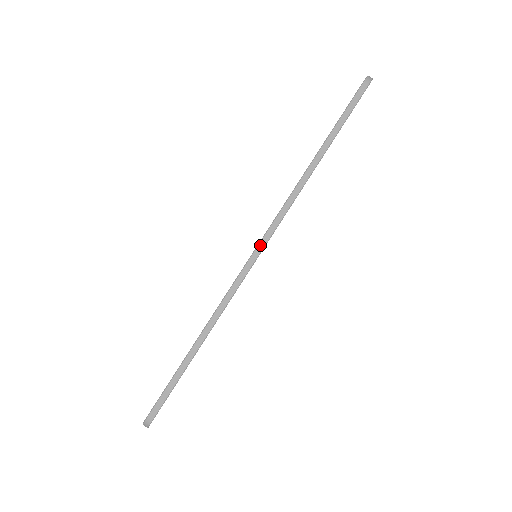
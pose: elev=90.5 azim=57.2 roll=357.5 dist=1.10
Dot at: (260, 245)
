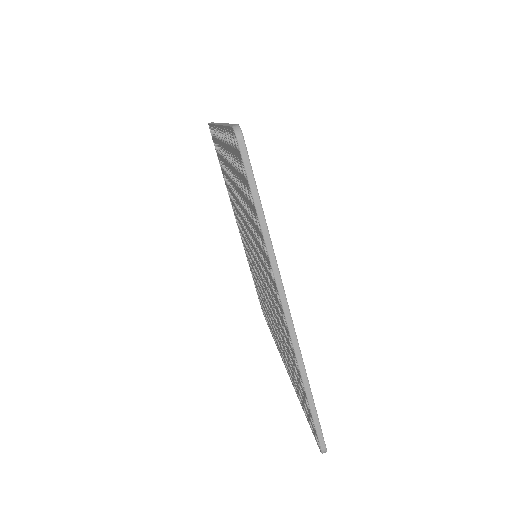
Dot at: occluded
